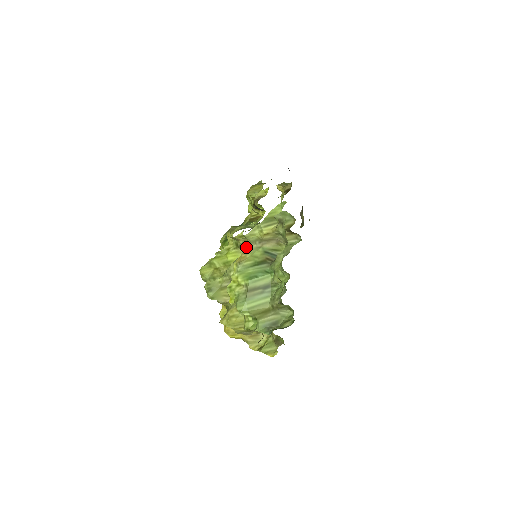
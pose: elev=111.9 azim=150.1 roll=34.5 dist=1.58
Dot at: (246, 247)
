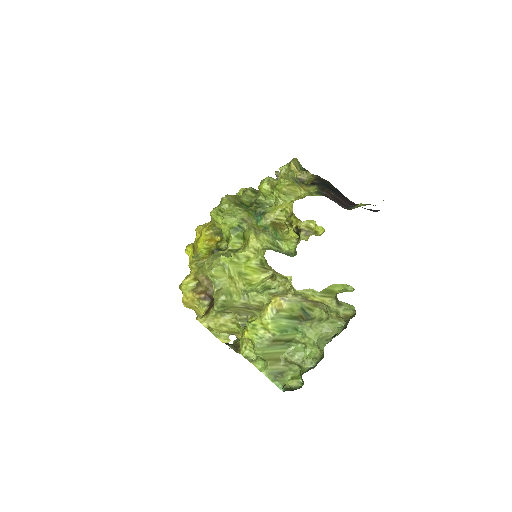
Dot at: (269, 269)
